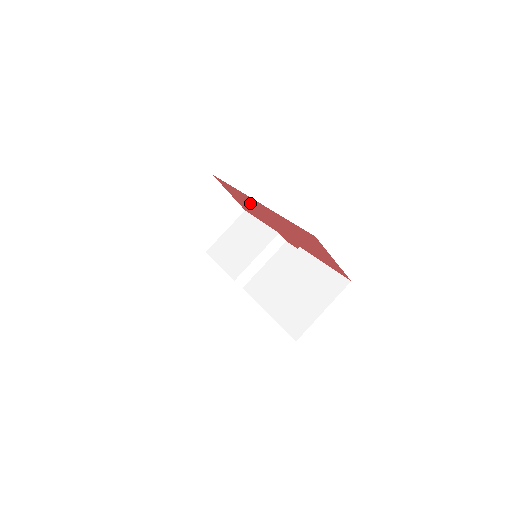
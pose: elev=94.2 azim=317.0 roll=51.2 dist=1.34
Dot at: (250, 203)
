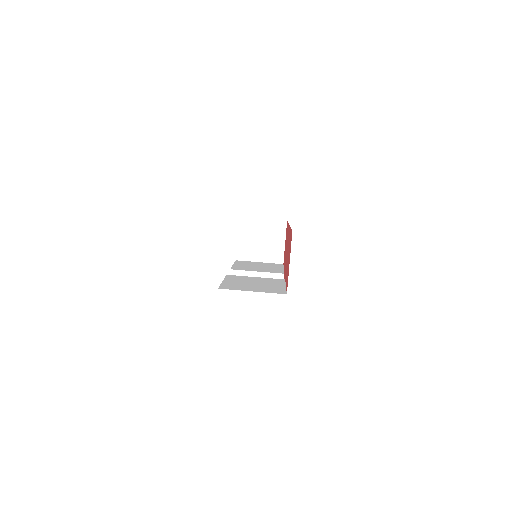
Dot at: occluded
